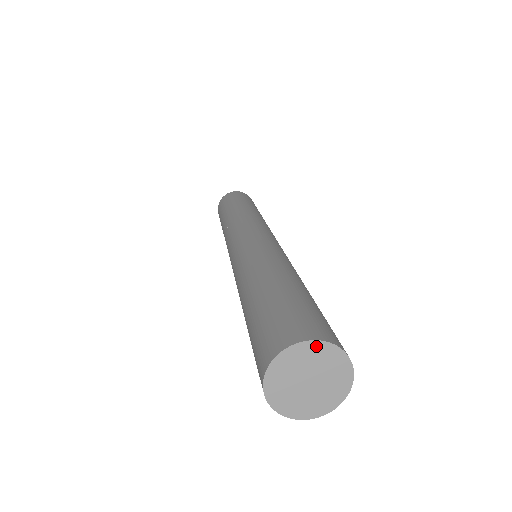
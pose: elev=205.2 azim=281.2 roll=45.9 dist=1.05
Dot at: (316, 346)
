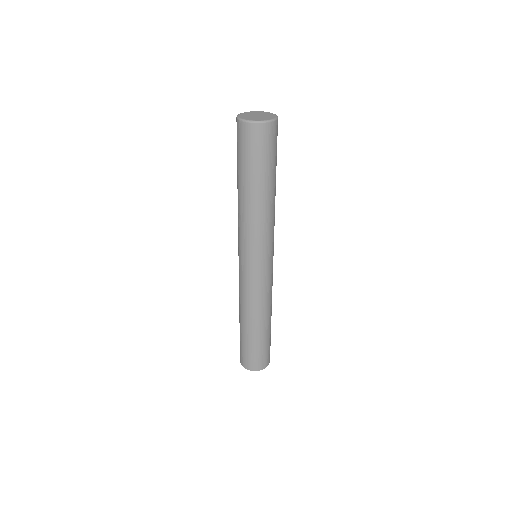
Dot at: (248, 368)
